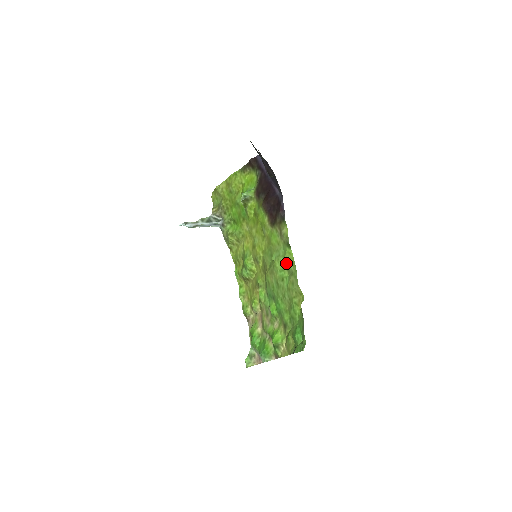
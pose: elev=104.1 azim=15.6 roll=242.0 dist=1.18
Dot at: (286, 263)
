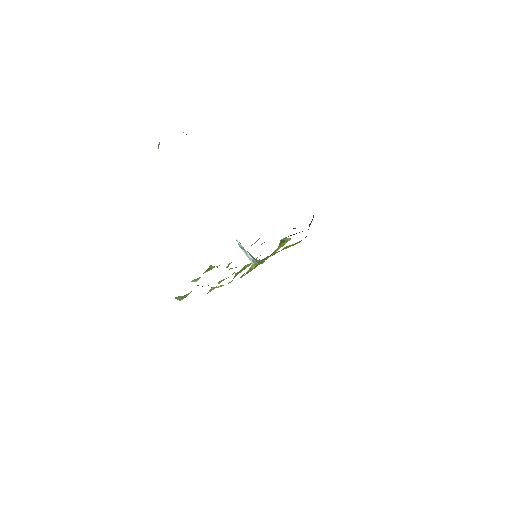
Dot at: occluded
